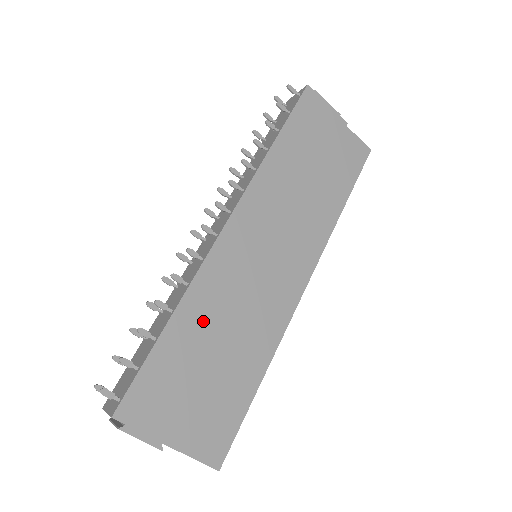
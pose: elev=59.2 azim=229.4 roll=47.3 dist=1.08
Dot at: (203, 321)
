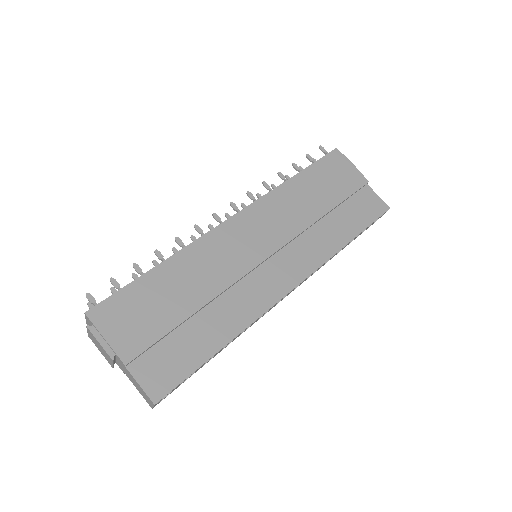
Dot at: (187, 276)
